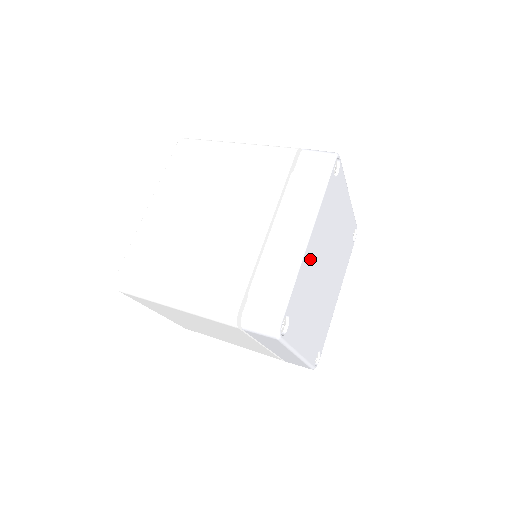
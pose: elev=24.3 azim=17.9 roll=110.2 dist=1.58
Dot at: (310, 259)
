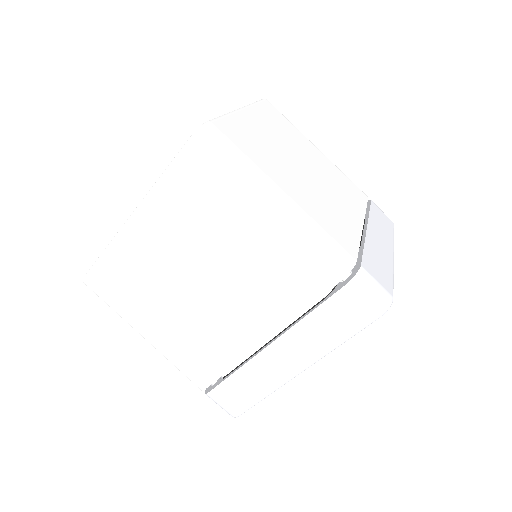
Dot at: occluded
